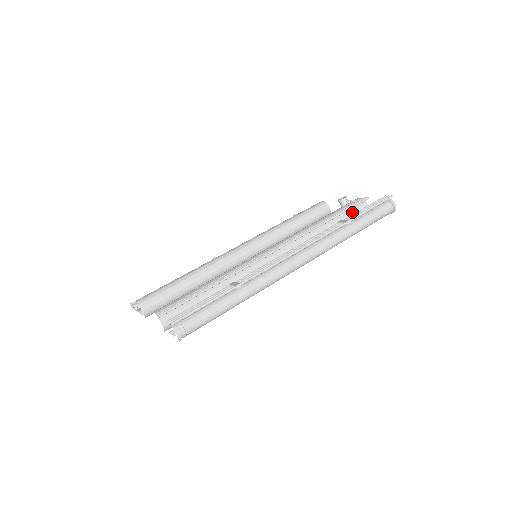
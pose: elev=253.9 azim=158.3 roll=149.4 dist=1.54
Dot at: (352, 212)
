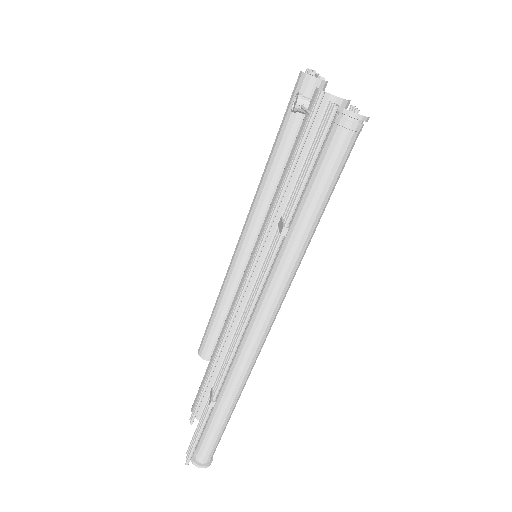
Dot at: occluded
